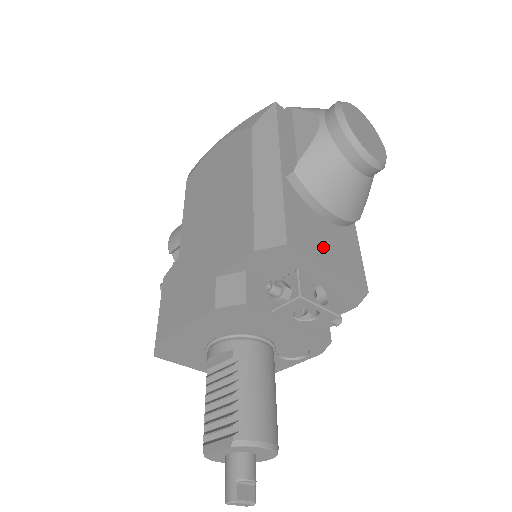
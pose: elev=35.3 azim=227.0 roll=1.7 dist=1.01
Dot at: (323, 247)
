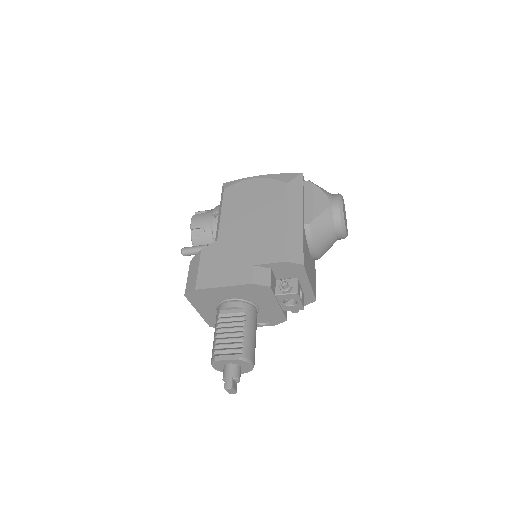
Dot at: (309, 270)
